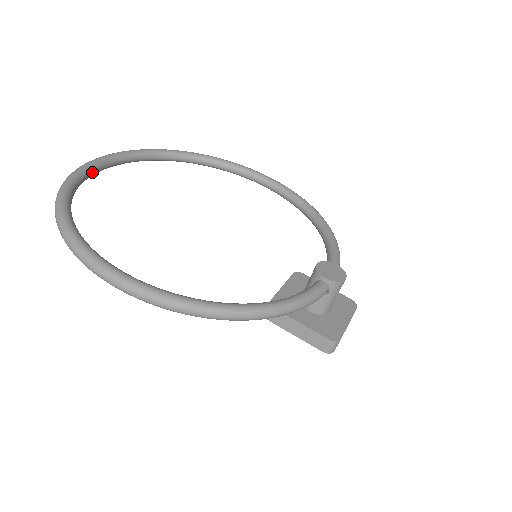
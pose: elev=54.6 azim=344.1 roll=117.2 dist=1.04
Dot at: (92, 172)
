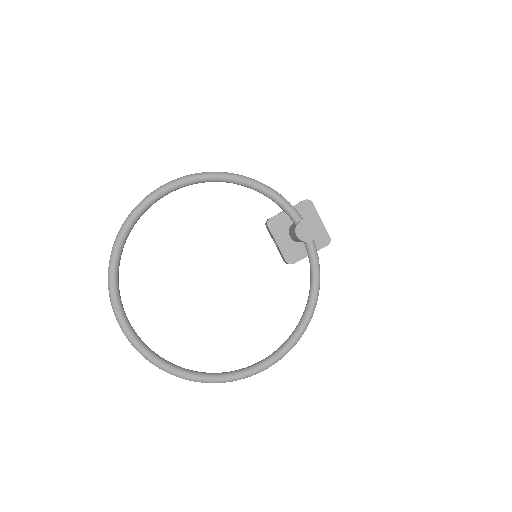
Dot at: (143, 342)
